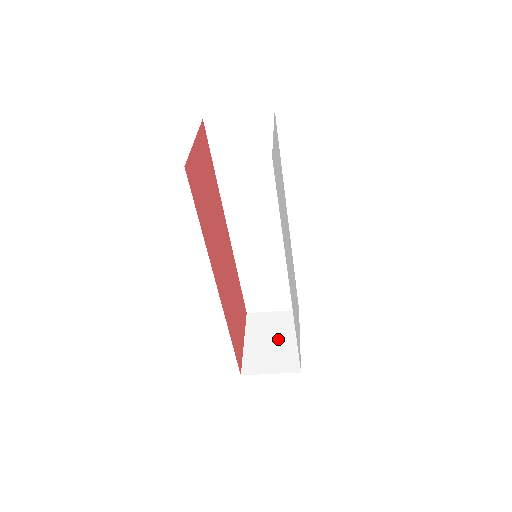
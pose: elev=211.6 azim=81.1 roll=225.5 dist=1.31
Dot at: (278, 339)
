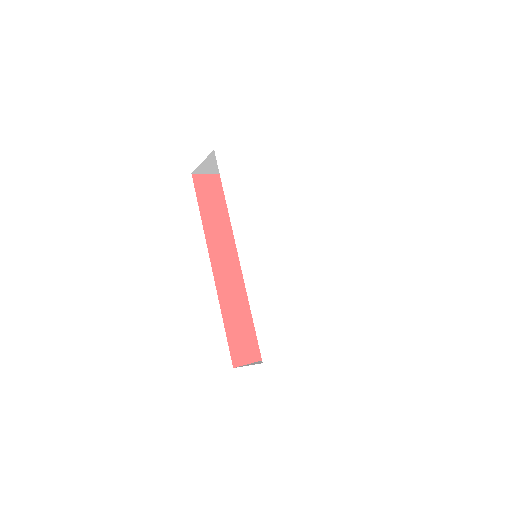
Dot at: occluded
